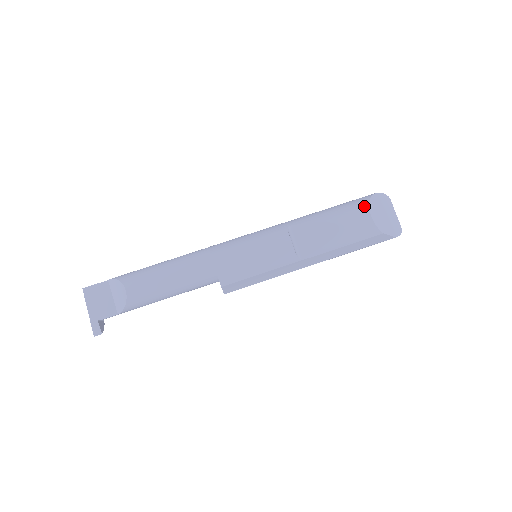
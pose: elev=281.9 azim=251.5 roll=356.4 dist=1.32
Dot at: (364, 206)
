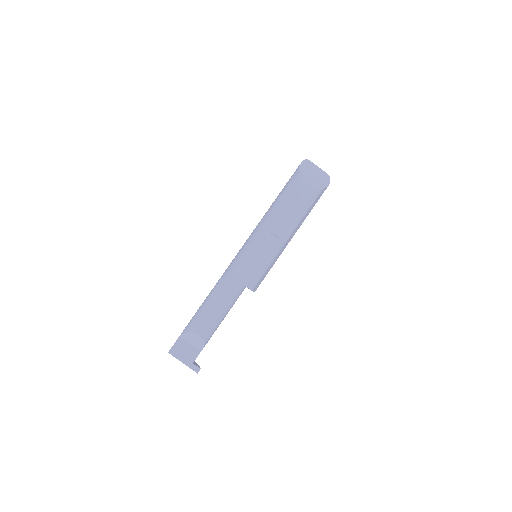
Dot at: (301, 181)
